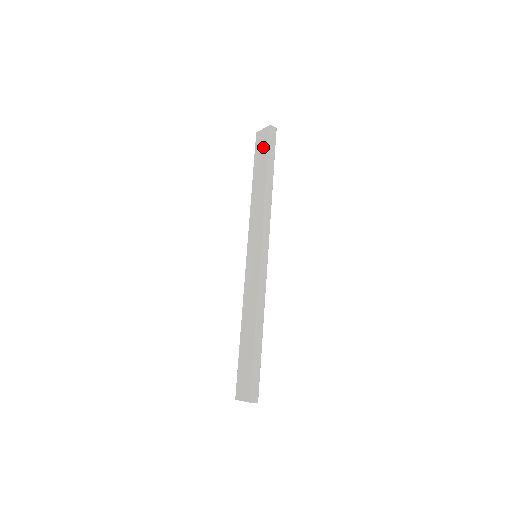
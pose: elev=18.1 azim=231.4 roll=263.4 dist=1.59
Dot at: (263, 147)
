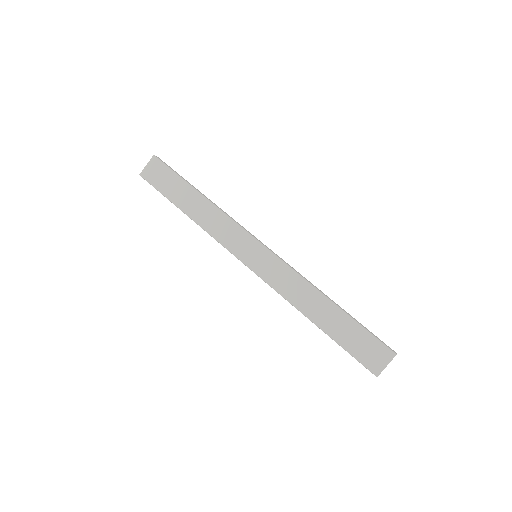
Dot at: (164, 176)
